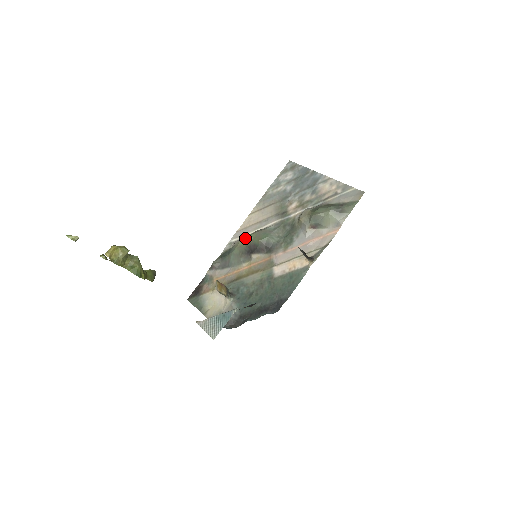
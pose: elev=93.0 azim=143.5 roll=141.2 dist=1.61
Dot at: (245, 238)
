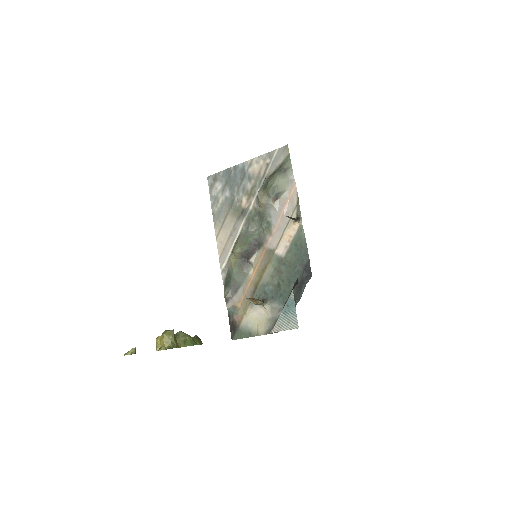
Dot at: (233, 254)
